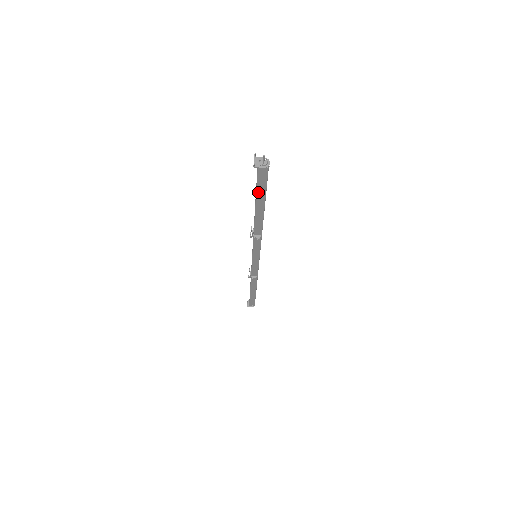
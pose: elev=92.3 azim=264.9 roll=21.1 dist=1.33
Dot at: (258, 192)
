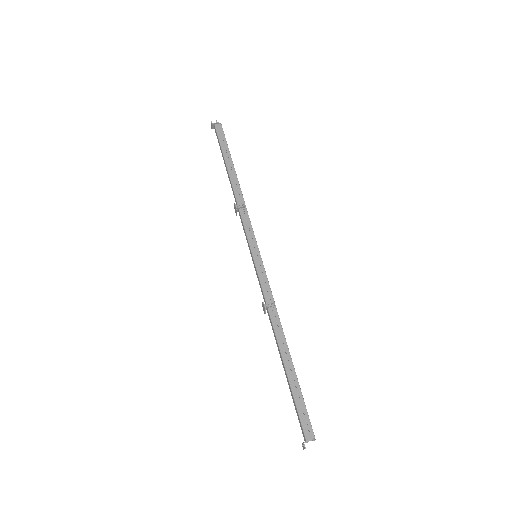
Dot at: (223, 148)
